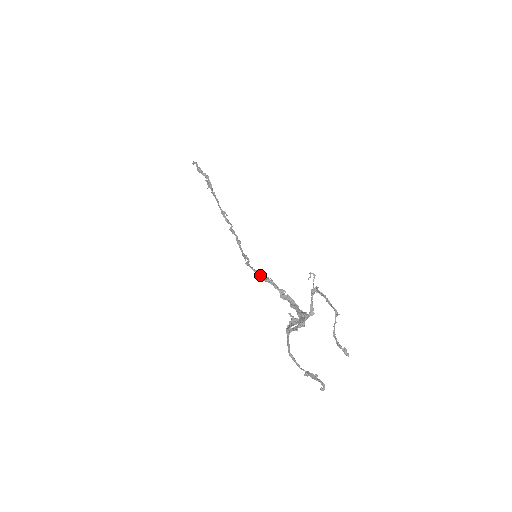
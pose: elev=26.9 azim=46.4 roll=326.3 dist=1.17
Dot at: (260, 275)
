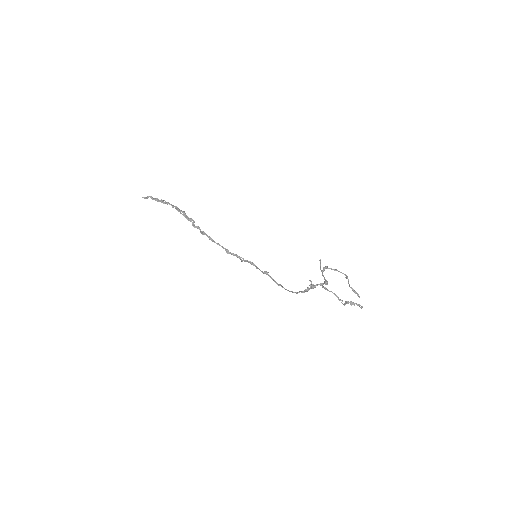
Dot at: (259, 269)
